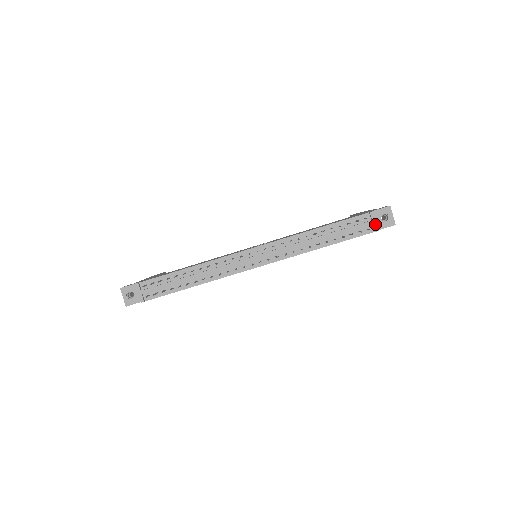
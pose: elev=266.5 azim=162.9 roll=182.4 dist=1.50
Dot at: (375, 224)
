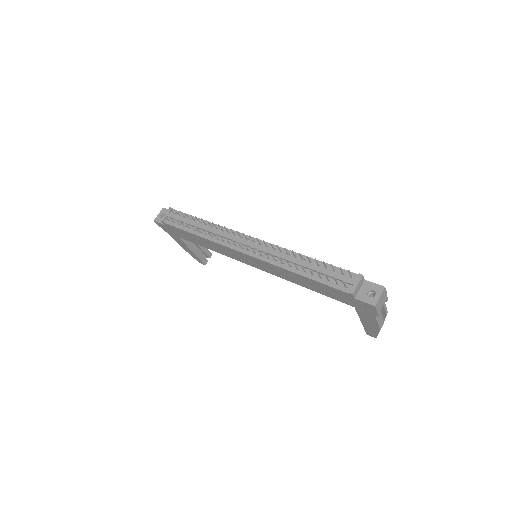
Dot at: (355, 286)
